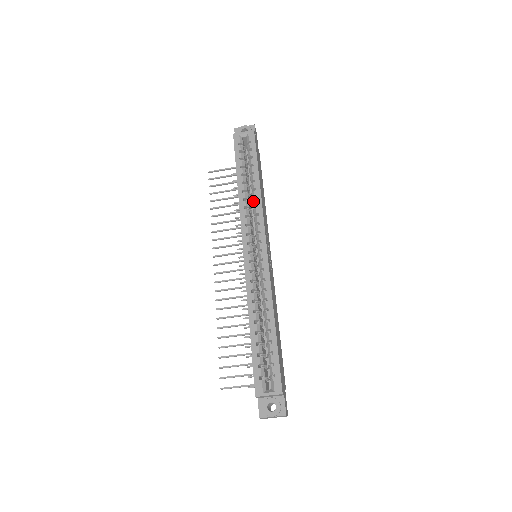
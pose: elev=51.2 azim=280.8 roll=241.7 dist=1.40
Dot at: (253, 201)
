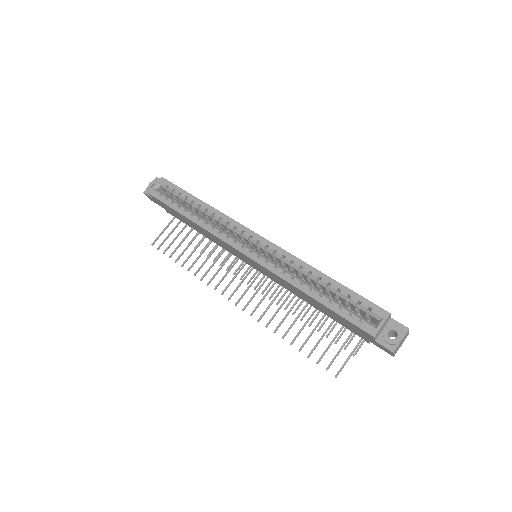
Dot at: (214, 219)
